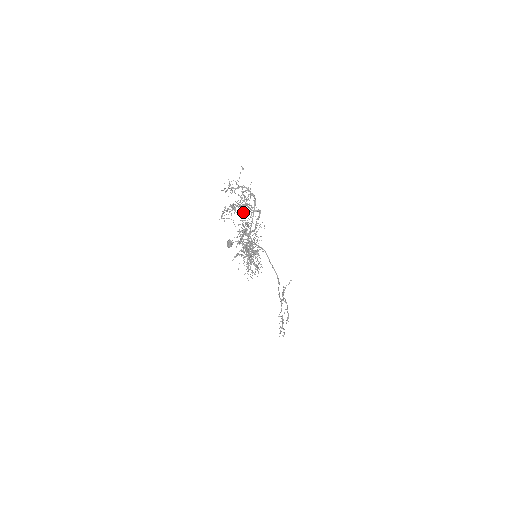
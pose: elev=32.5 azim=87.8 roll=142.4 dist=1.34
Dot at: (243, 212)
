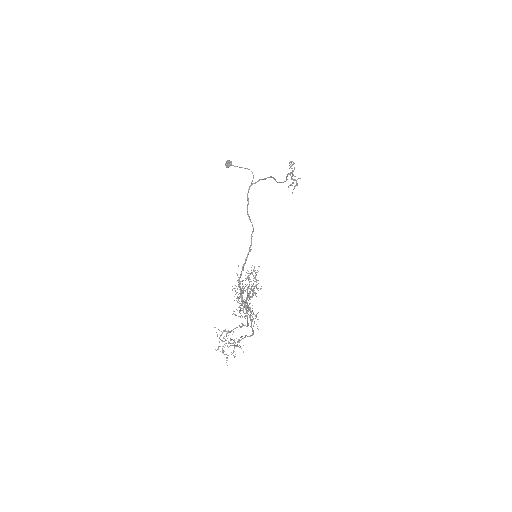
Dot at: occluded
